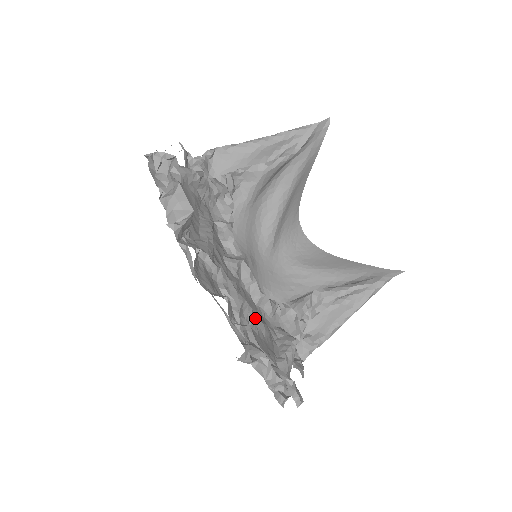
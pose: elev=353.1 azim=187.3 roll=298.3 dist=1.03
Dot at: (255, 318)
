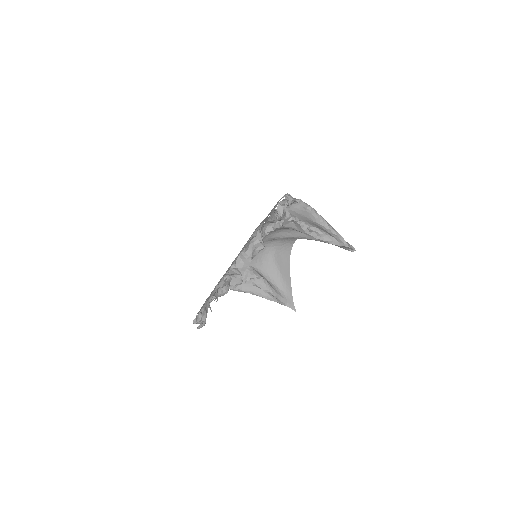
Dot at: occluded
